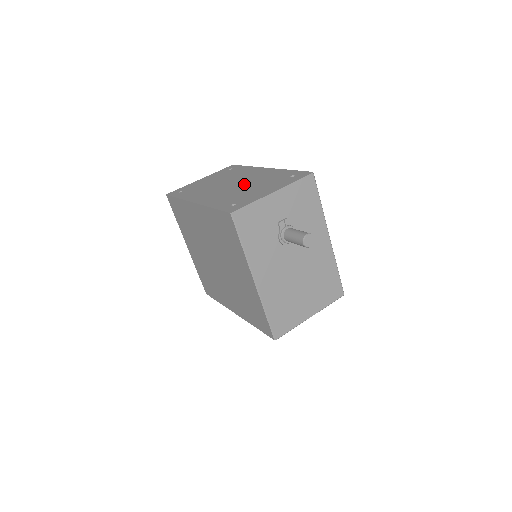
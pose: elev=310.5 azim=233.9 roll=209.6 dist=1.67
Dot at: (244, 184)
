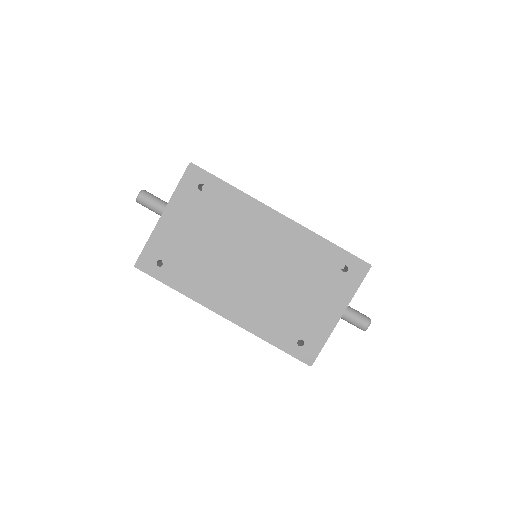
Dot at: (276, 274)
